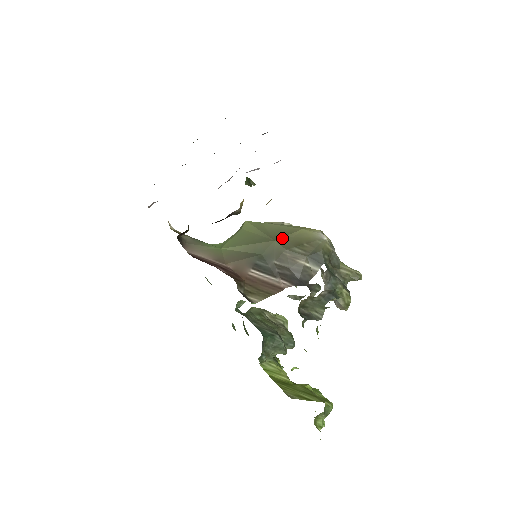
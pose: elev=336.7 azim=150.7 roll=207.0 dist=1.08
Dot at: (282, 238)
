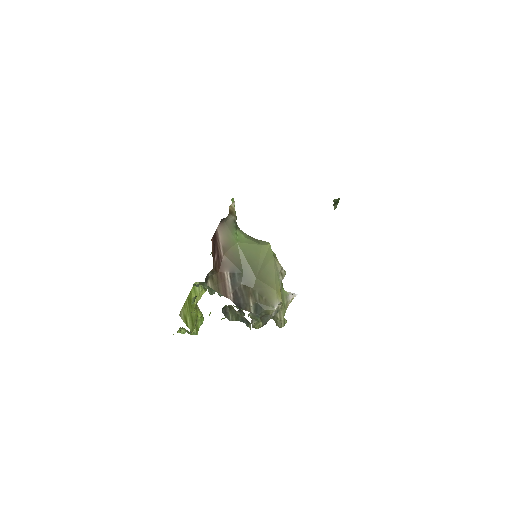
Dot at: (261, 281)
